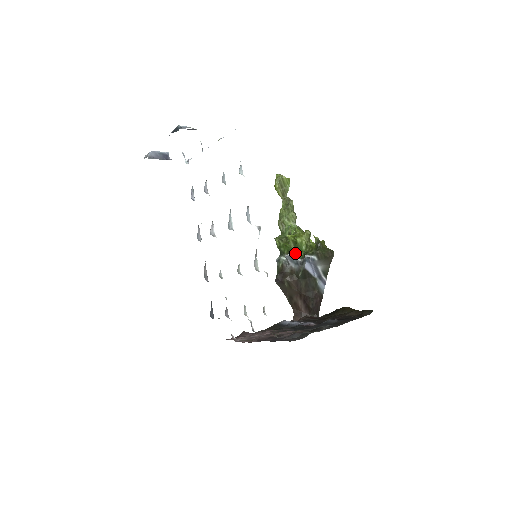
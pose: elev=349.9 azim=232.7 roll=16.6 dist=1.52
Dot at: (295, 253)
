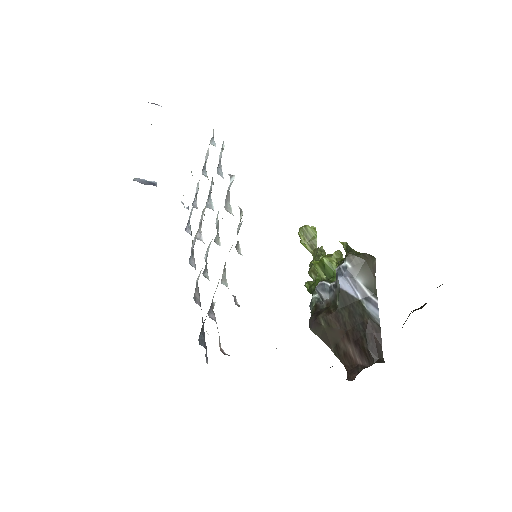
Dot at: (326, 280)
